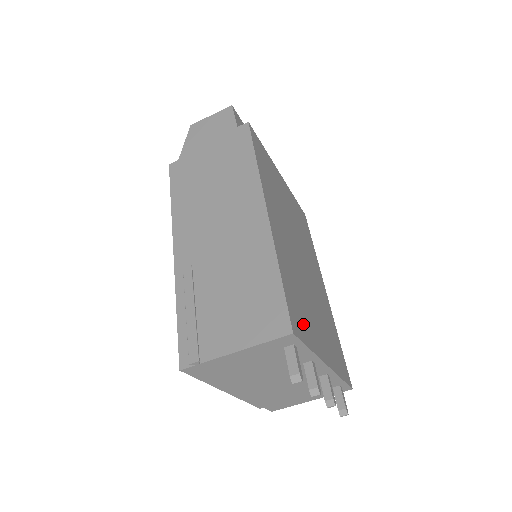
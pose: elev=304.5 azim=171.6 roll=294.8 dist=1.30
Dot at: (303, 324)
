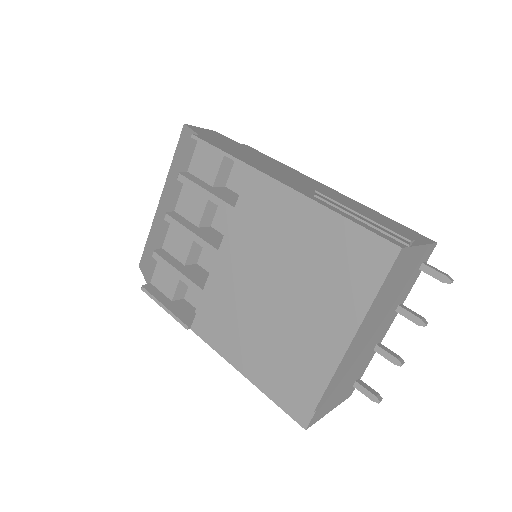
Dot at: occluded
